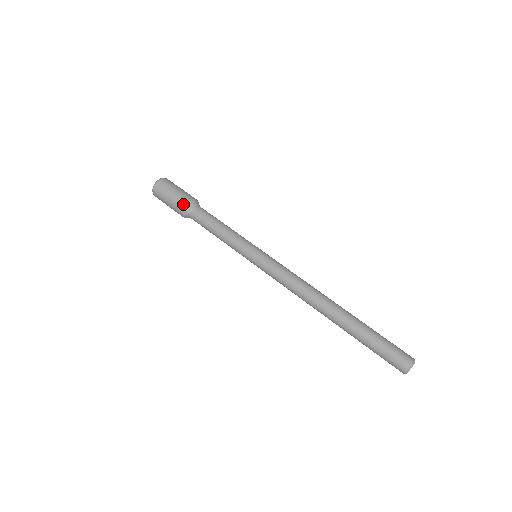
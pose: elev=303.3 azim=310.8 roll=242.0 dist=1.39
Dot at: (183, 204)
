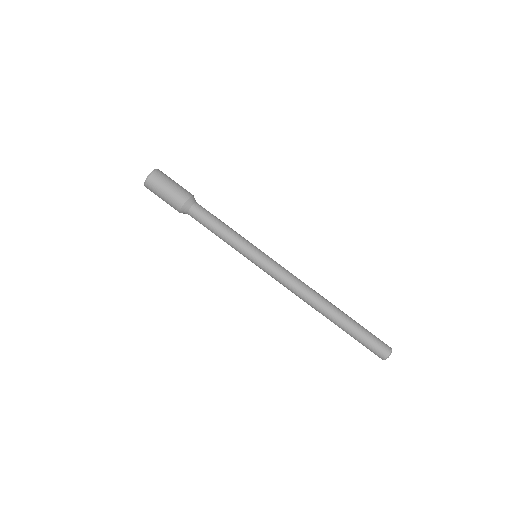
Dot at: (178, 207)
